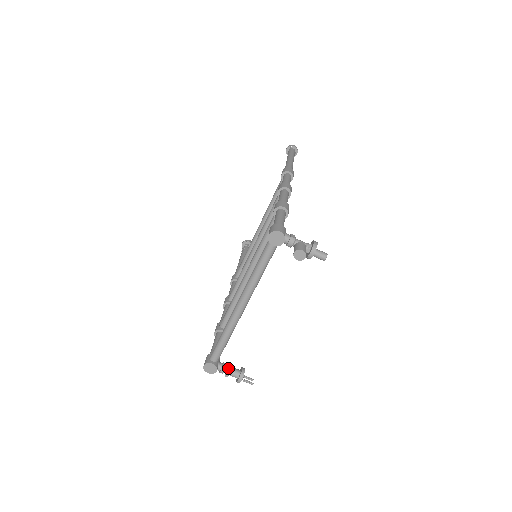
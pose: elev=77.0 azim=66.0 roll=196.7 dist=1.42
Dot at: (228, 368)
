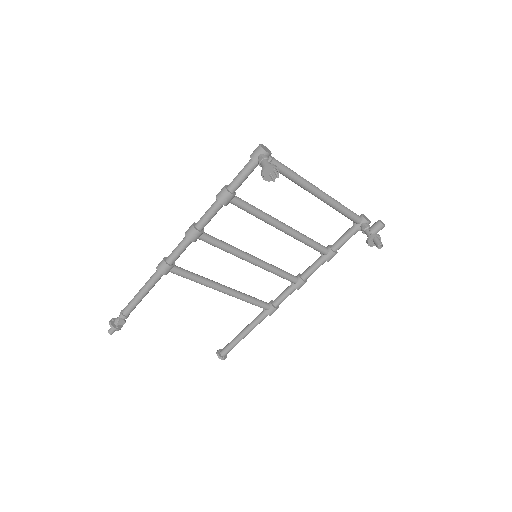
Dot at: occluded
